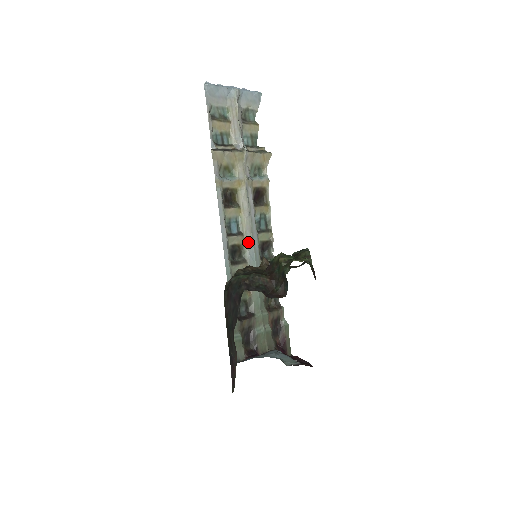
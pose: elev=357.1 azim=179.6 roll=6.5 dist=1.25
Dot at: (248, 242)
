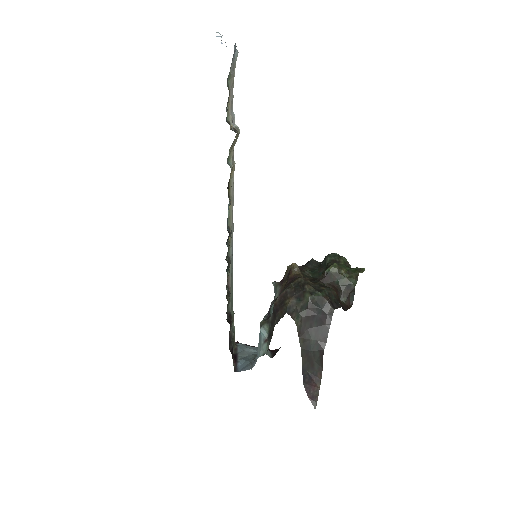
Dot at: occluded
